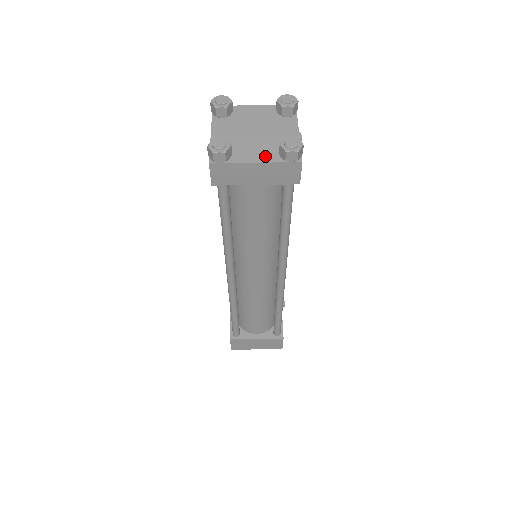
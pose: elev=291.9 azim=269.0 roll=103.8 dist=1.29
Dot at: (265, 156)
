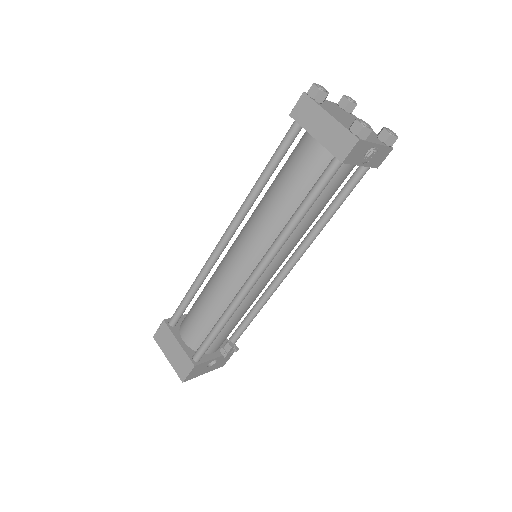
Dot at: (340, 120)
